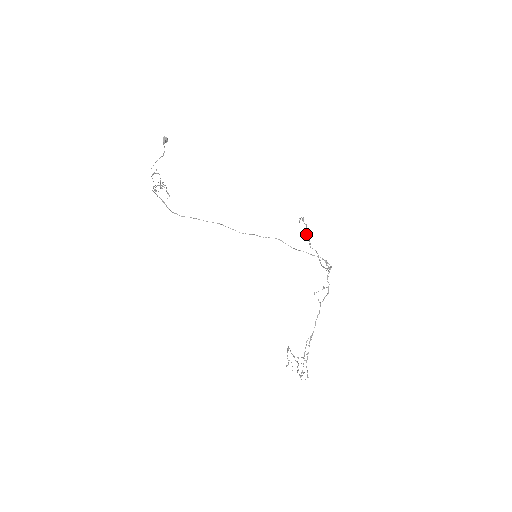
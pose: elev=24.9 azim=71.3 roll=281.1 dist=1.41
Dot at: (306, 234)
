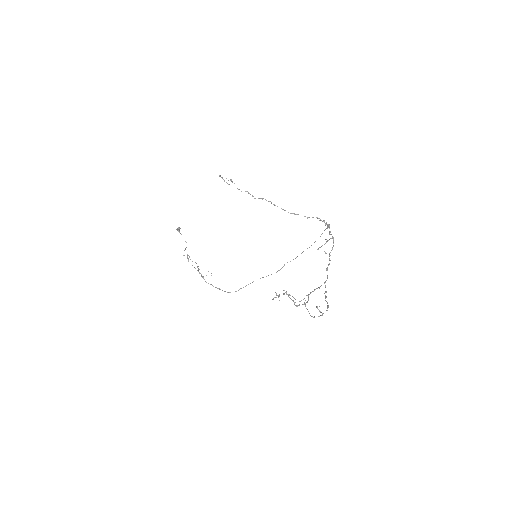
Dot at: (237, 188)
